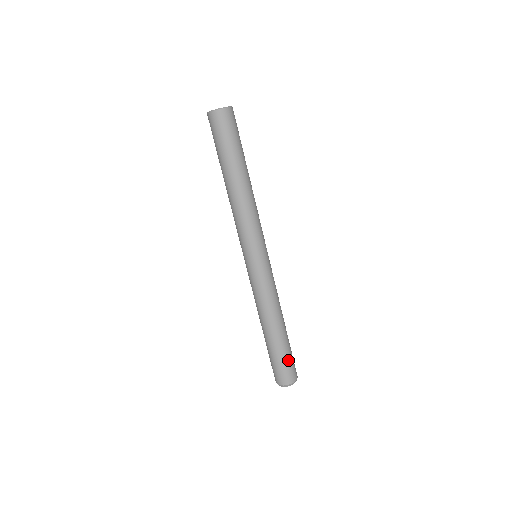
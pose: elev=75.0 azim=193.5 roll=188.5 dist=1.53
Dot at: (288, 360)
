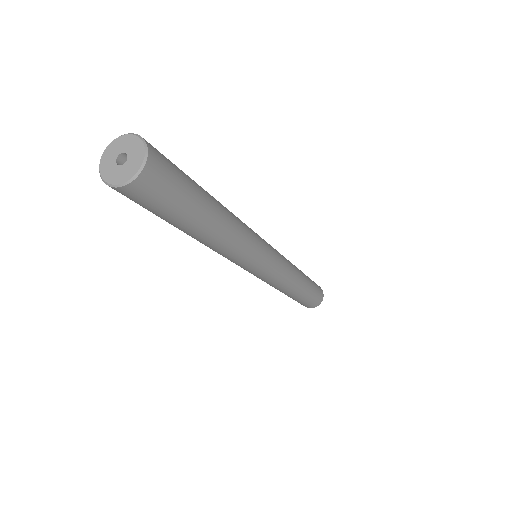
Dot at: (304, 303)
